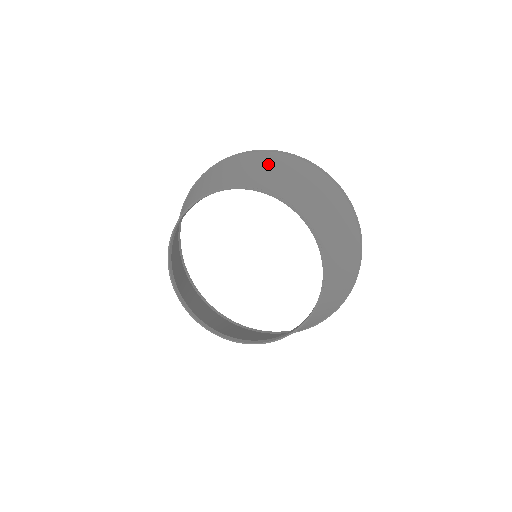
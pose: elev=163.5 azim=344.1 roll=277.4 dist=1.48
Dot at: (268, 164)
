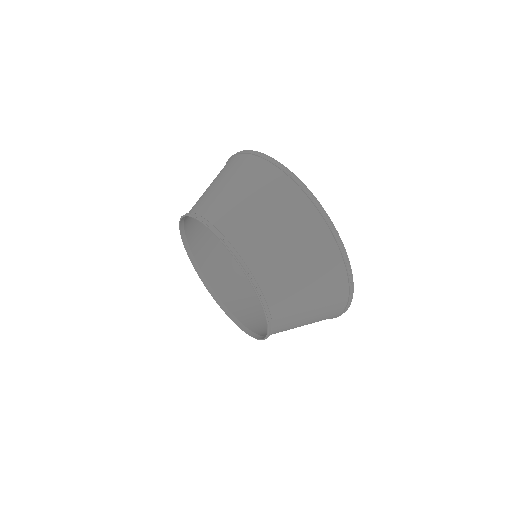
Dot at: (250, 185)
